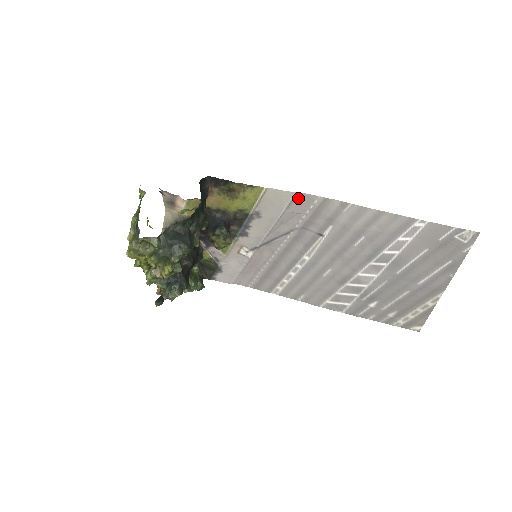
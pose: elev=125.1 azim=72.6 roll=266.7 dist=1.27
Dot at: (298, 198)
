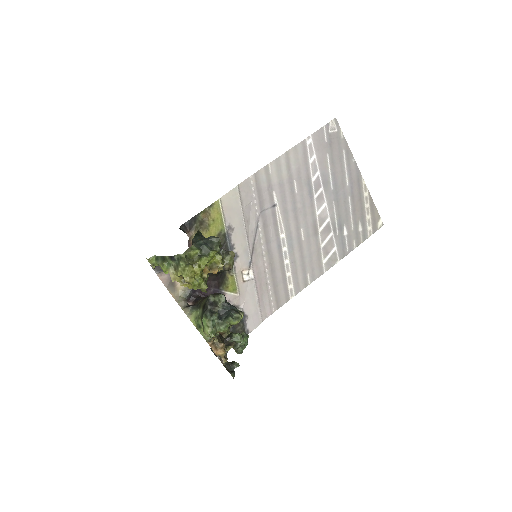
Dot at: (241, 190)
